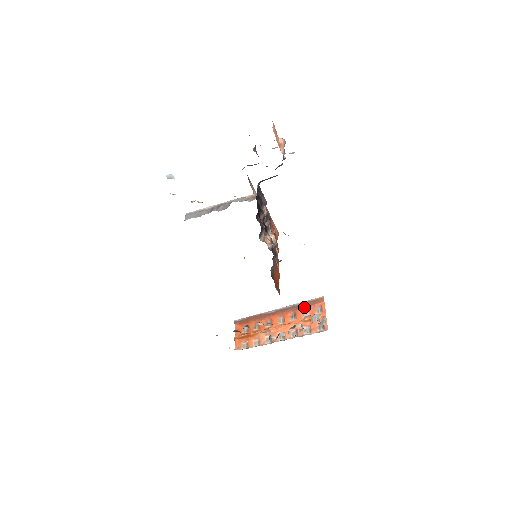
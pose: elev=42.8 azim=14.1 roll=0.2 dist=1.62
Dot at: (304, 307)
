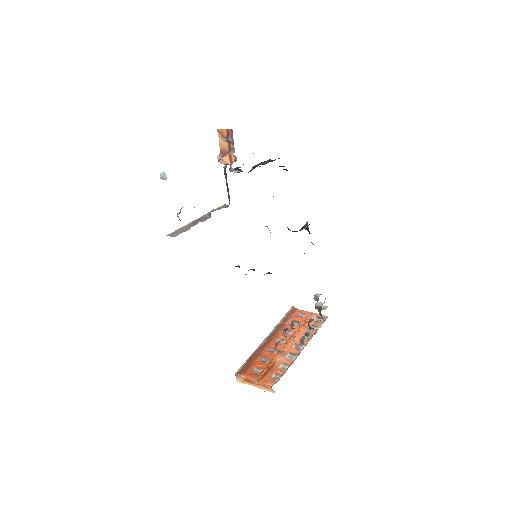
Dot at: (287, 321)
